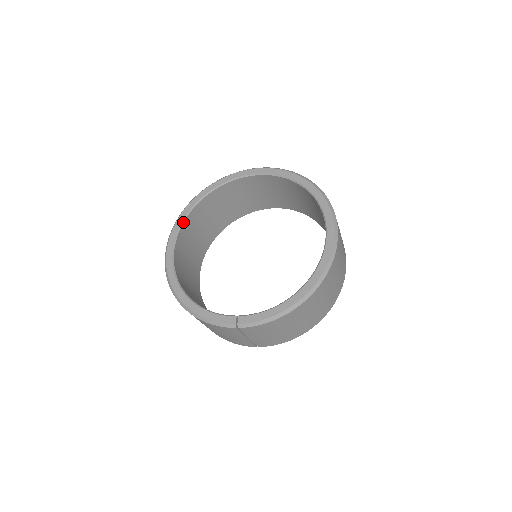
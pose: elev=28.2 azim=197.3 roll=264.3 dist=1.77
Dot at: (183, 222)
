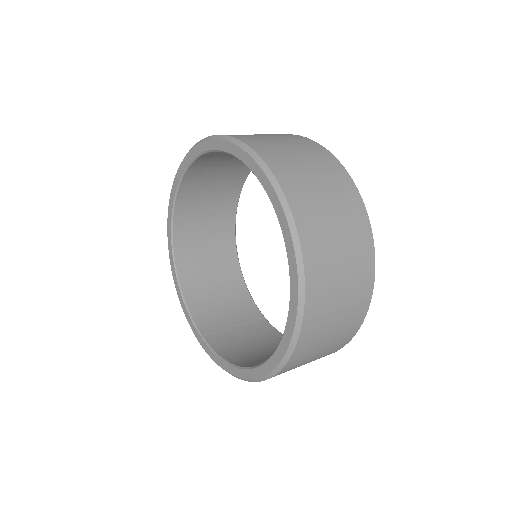
Dot at: (181, 180)
